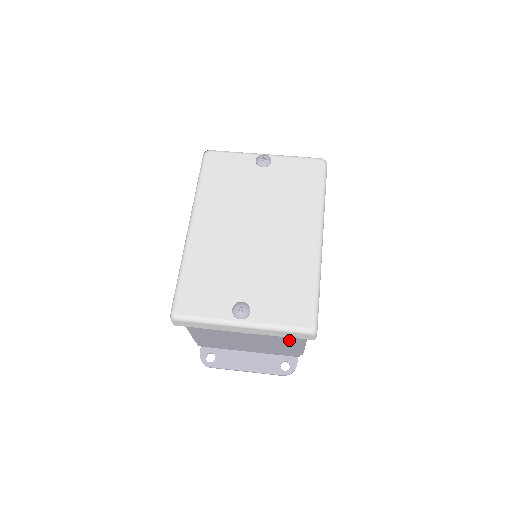
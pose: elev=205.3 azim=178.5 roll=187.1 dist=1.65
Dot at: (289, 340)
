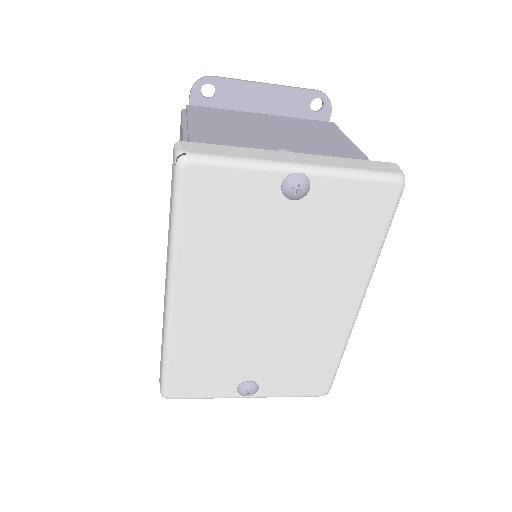
Dot at: occluded
